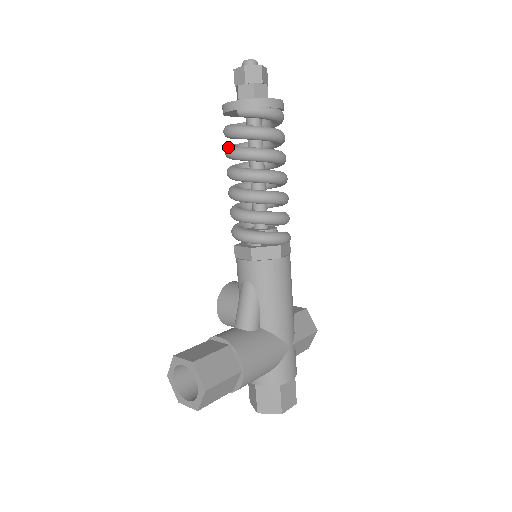
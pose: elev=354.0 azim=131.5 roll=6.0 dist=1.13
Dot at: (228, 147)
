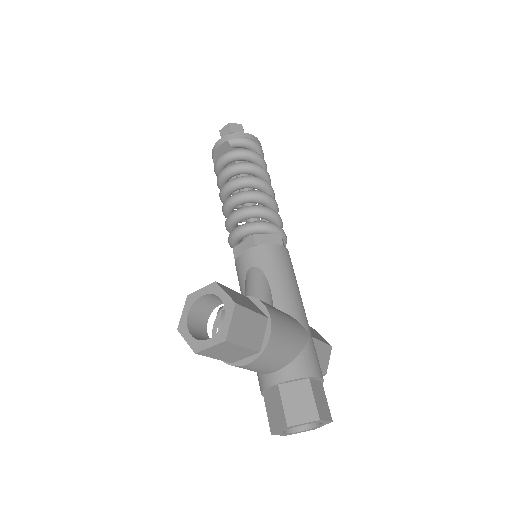
Dot at: occluded
